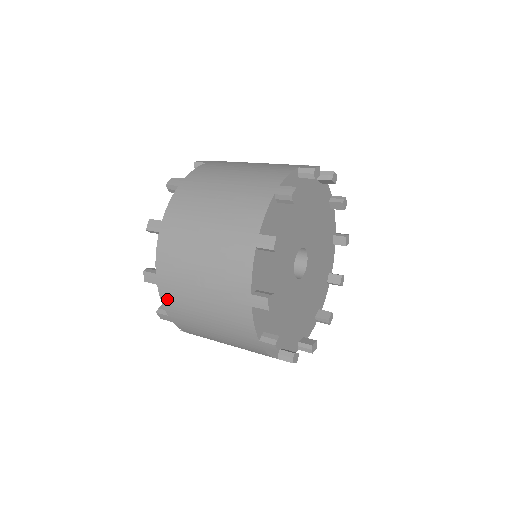
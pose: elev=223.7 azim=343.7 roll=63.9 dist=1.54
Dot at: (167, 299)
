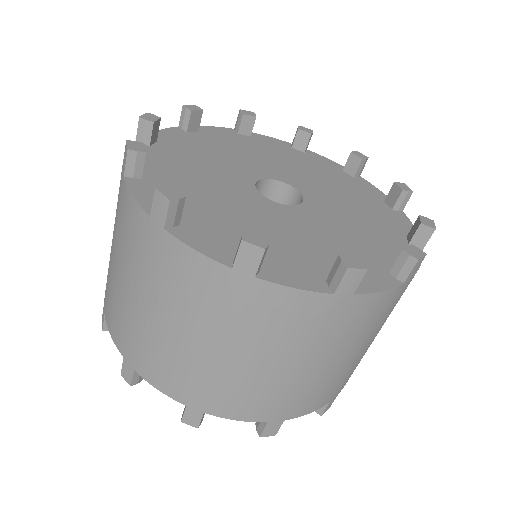
Dot at: (153, 375)
